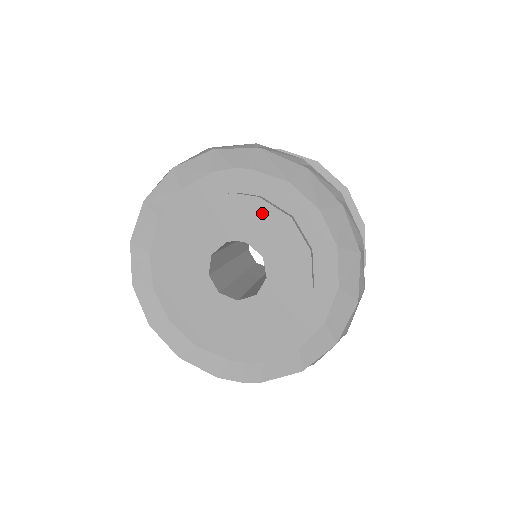
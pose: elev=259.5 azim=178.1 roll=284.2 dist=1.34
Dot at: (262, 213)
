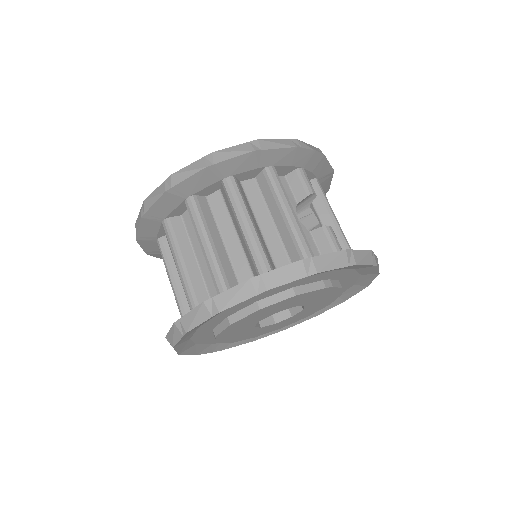
Dot at: (332, 294)
